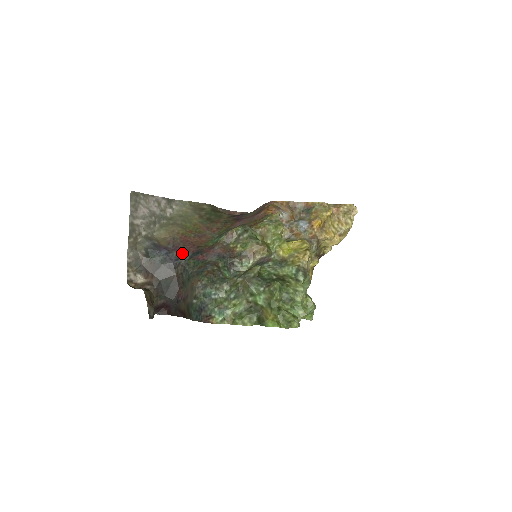
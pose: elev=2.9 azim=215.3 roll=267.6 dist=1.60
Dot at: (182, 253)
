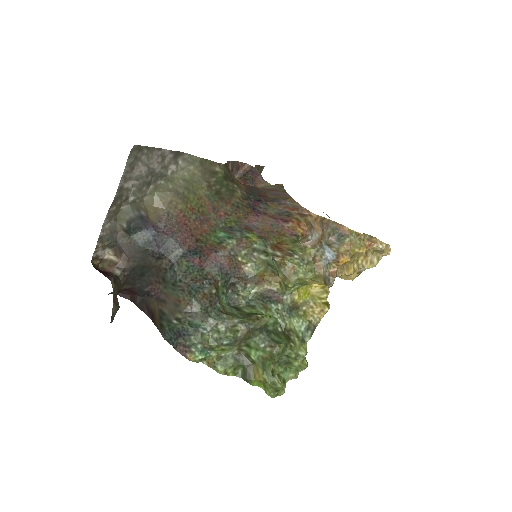
Dot at: (175, 243)
